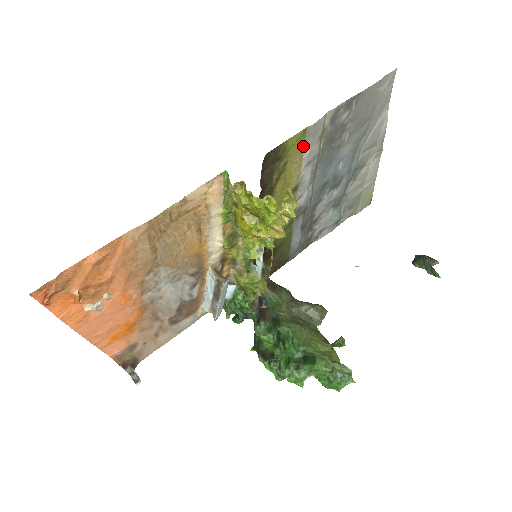
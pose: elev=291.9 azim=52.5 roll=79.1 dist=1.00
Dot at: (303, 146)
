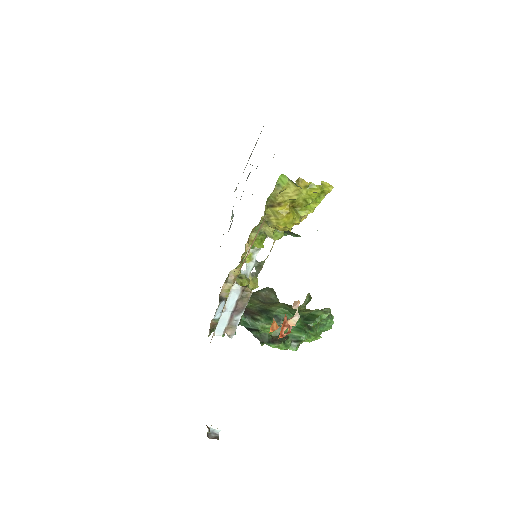
Dot at: occluded
